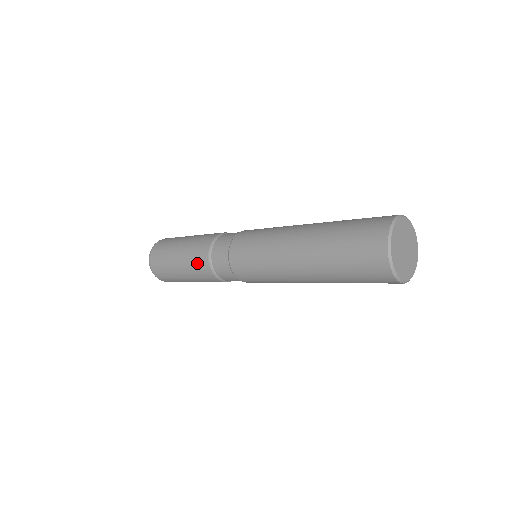
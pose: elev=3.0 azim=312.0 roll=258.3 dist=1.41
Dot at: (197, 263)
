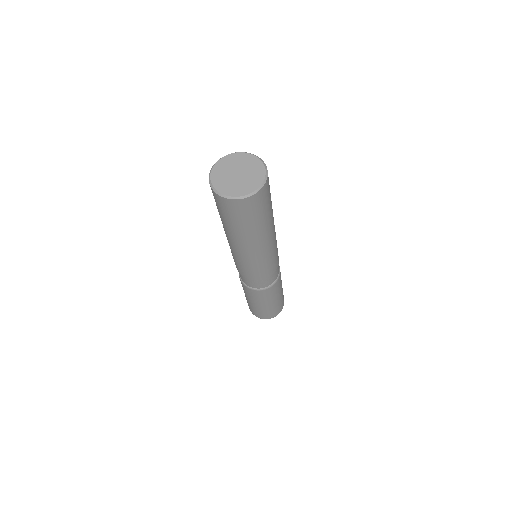
Dot at: (250, 294)
